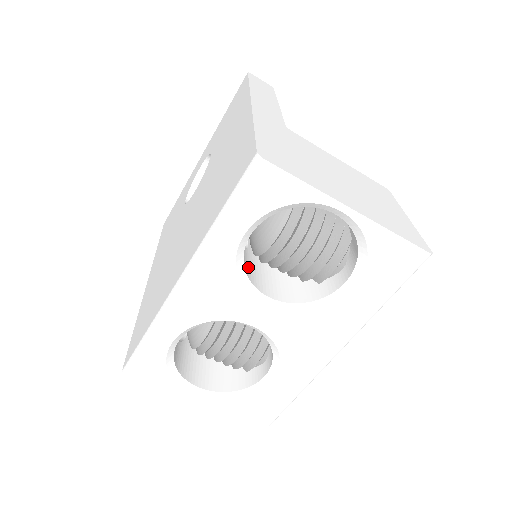
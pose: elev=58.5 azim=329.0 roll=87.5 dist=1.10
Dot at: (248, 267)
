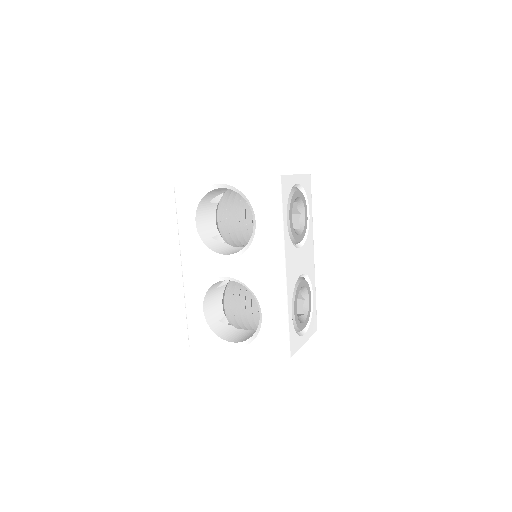
Dot at: (216, 247)
